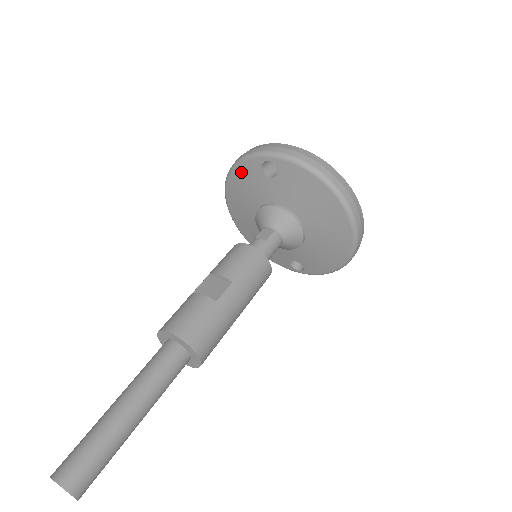
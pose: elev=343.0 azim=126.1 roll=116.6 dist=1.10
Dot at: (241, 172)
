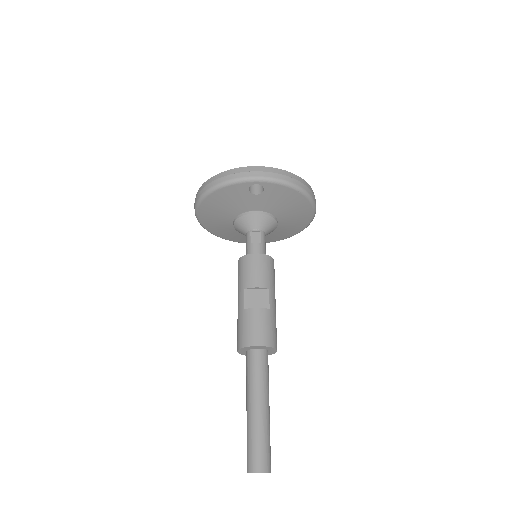
Dot at: (225, 192)
